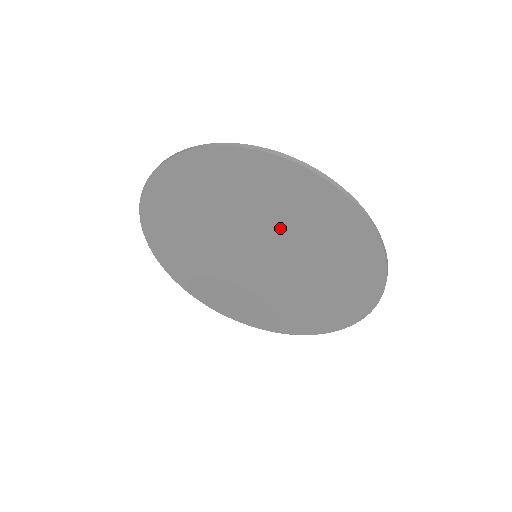
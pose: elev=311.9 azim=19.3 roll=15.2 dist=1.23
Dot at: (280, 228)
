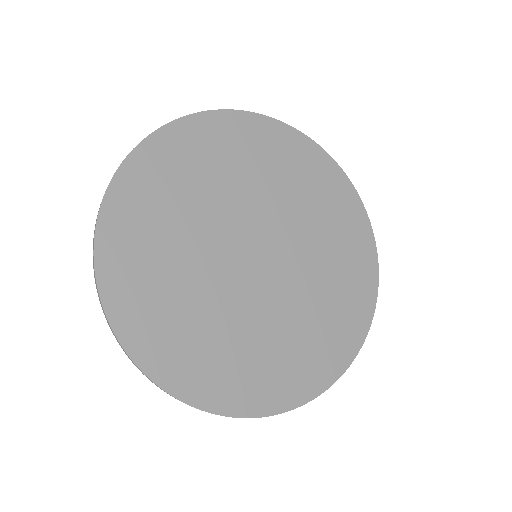
Dot at: (313, 255)
